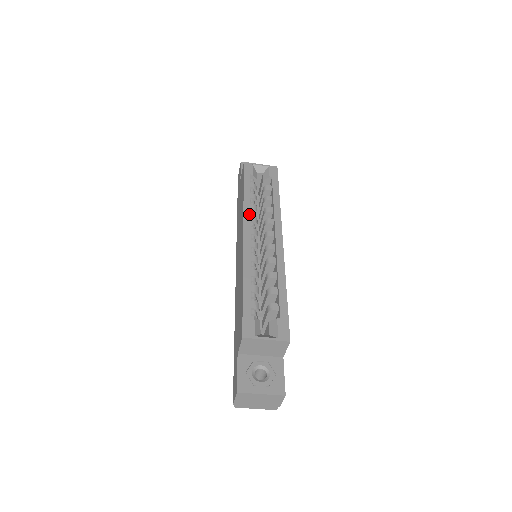
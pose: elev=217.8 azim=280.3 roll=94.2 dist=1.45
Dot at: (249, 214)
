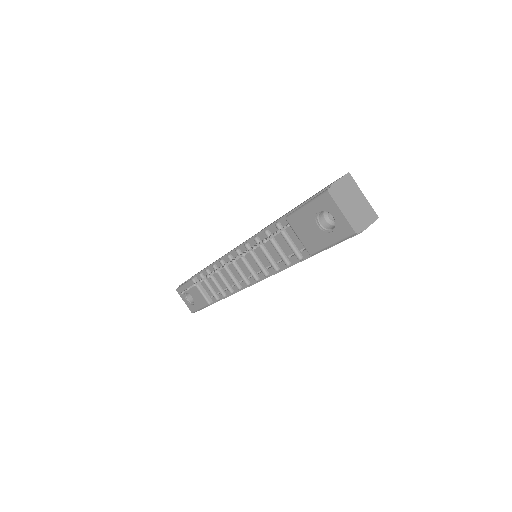
Dot at: occluded
